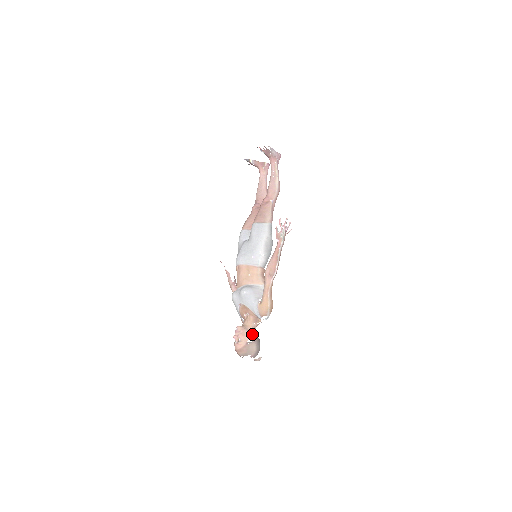
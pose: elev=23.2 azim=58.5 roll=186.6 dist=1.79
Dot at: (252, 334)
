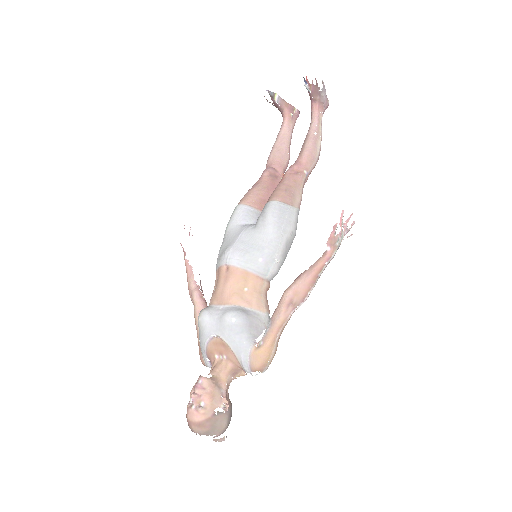
Dot at: (225, 396)
